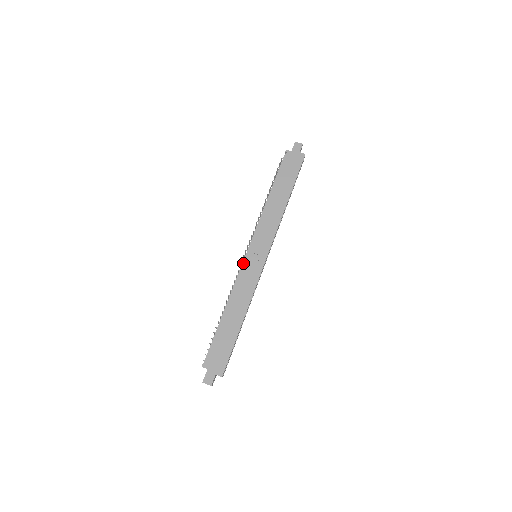
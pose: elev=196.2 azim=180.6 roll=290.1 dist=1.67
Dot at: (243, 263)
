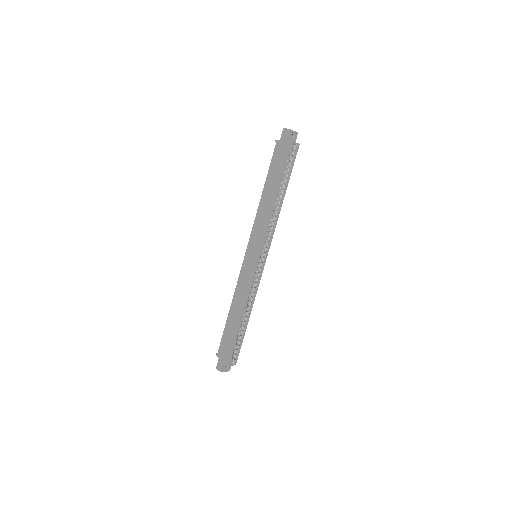
Dot at: occluded
